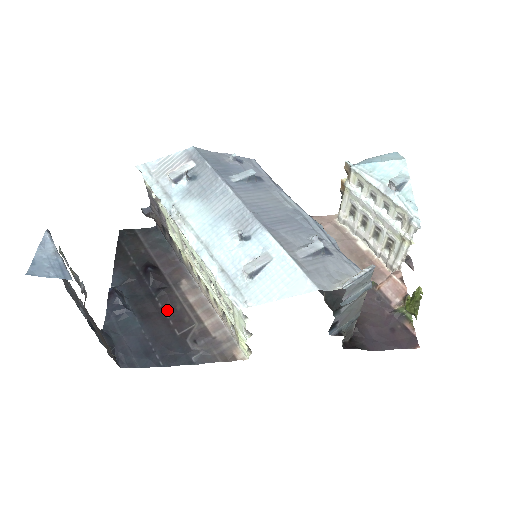
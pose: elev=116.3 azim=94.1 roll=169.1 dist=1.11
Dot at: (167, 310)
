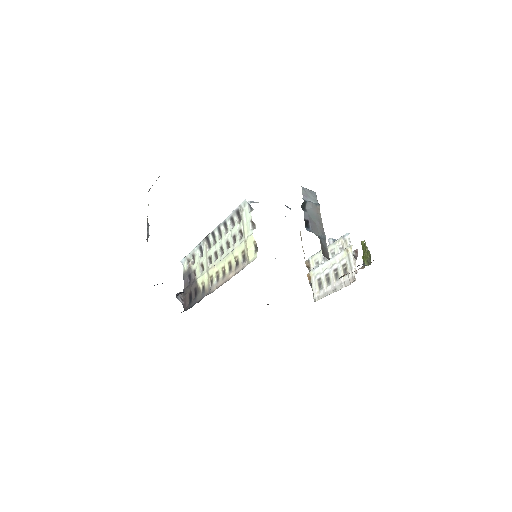
Dot at: occluded
